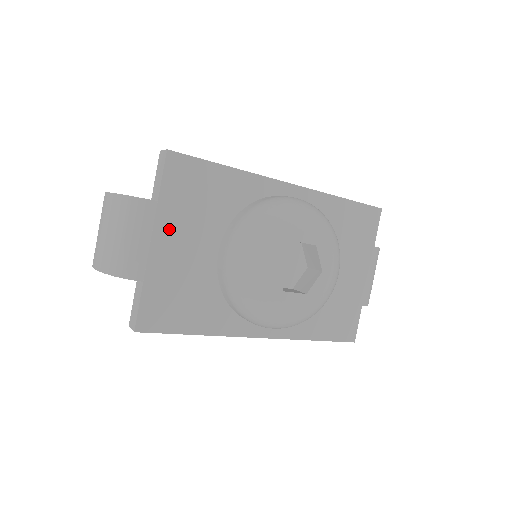
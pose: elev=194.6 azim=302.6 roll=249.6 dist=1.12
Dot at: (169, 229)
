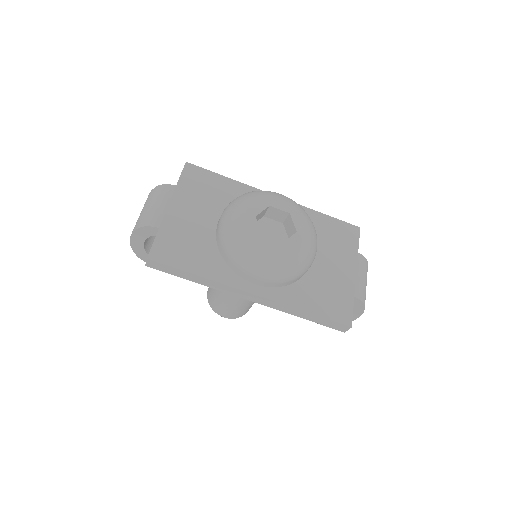
Dot at: (182, 202)
